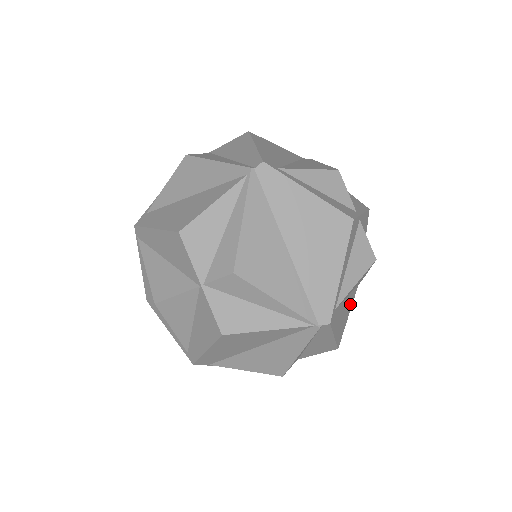
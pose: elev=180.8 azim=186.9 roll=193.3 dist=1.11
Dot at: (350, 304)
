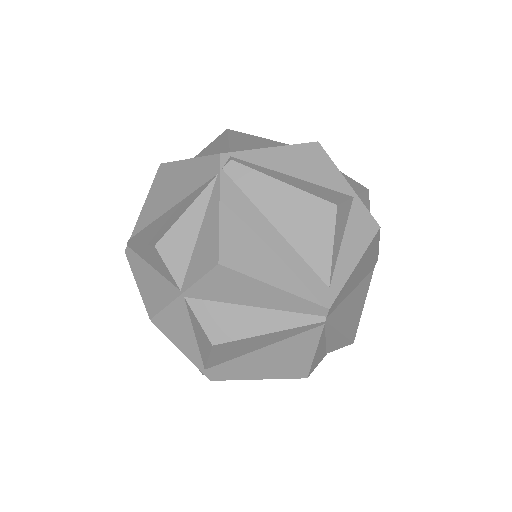
Dot at: occluded
